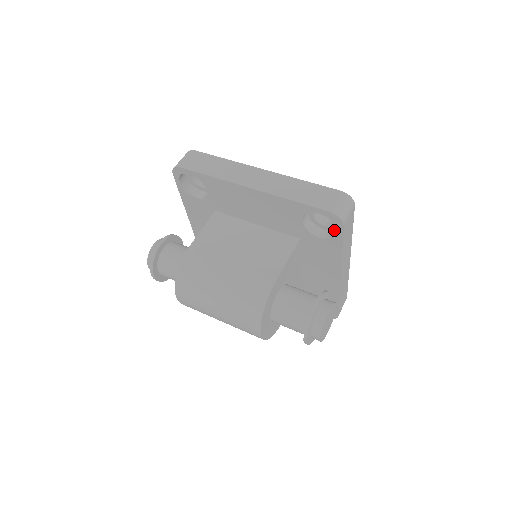
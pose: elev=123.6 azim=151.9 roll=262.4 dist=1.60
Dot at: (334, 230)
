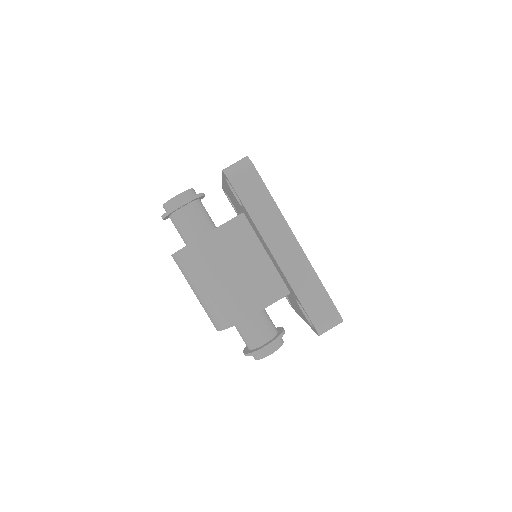
Dot at: occluded
